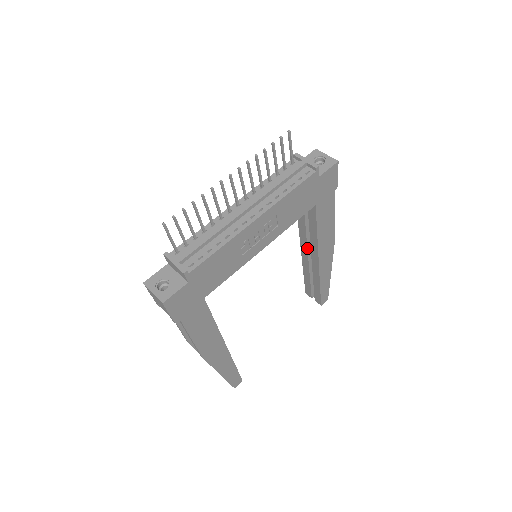
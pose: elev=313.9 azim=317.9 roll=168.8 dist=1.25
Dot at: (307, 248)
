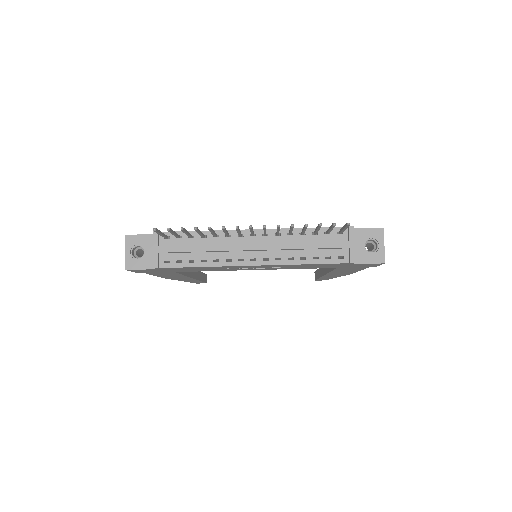
Dot at: occluded
